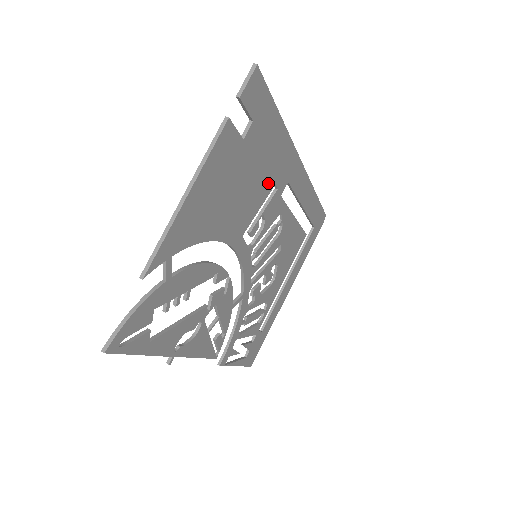
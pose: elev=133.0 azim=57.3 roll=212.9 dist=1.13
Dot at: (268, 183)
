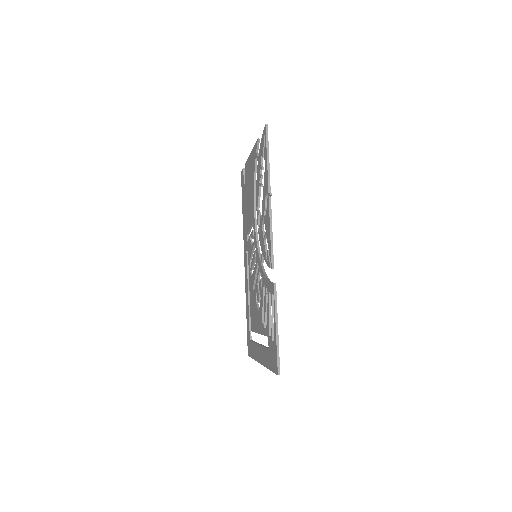
Dot at: occluded
